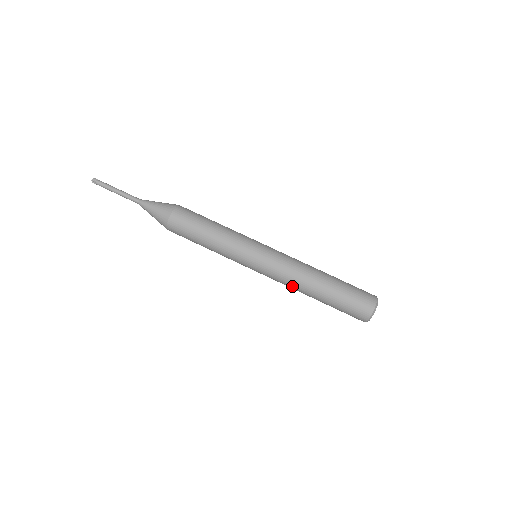
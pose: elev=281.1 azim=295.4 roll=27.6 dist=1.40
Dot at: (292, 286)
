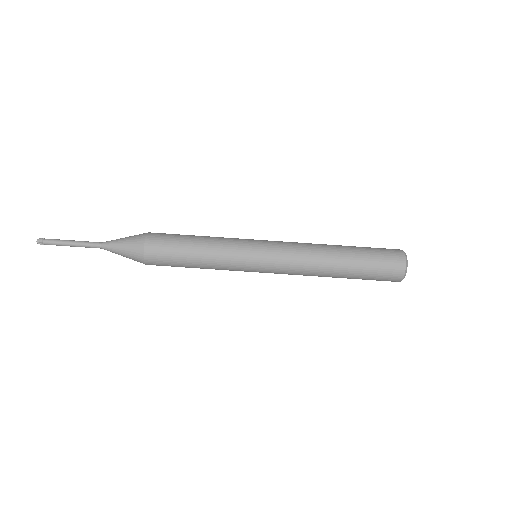
Dot at: (309, 272)
